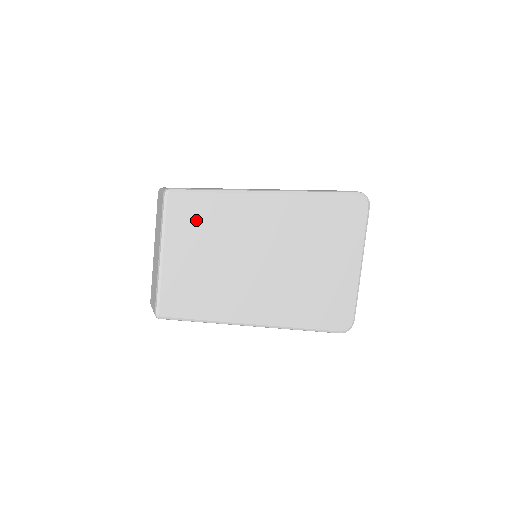
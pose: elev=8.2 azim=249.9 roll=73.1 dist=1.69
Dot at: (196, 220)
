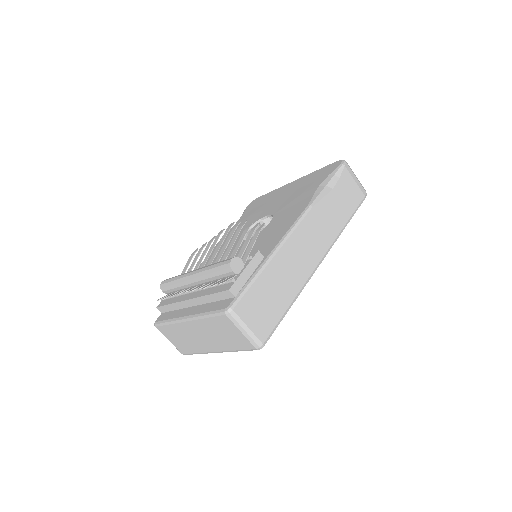
Dot at: occluded
